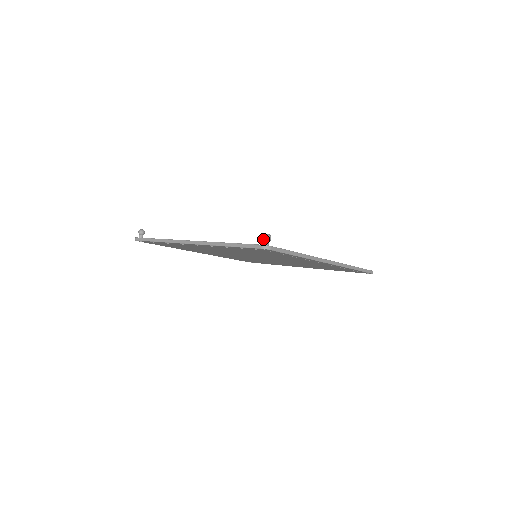
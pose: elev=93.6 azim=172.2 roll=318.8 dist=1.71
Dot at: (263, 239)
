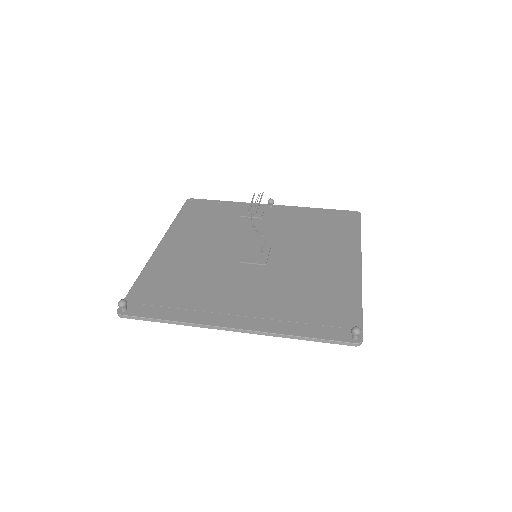
Dot at: (353, 335)
